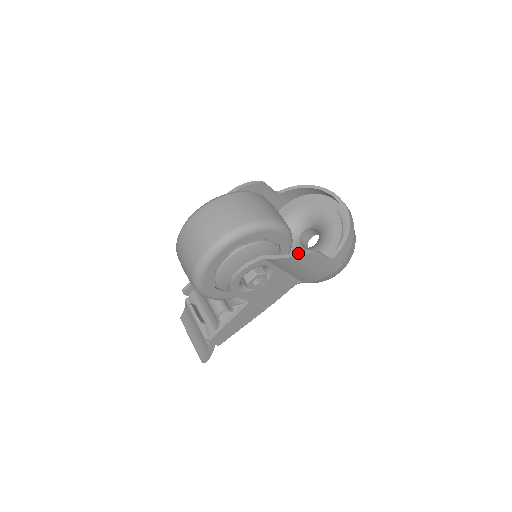
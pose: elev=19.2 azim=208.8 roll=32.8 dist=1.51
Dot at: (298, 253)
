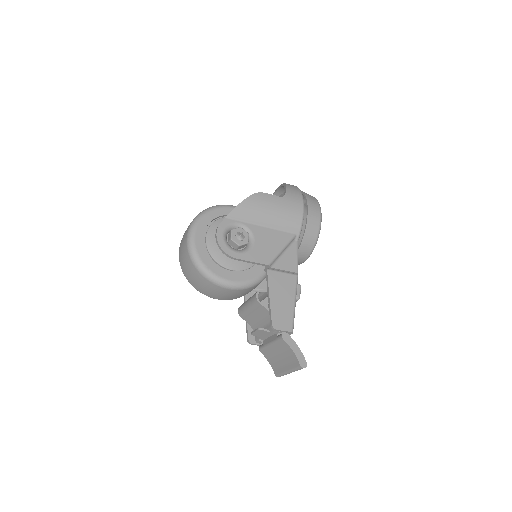
Dot at: (245, 200)
